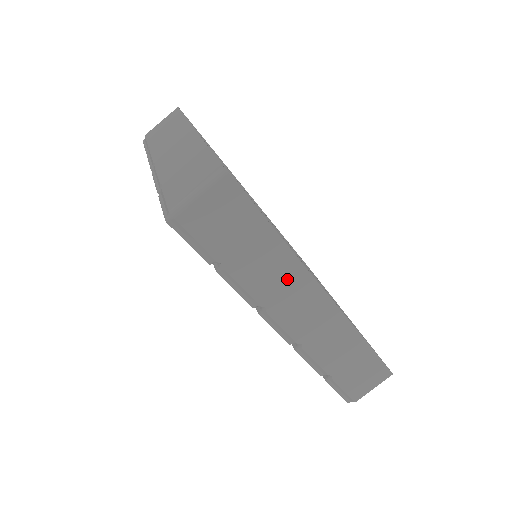
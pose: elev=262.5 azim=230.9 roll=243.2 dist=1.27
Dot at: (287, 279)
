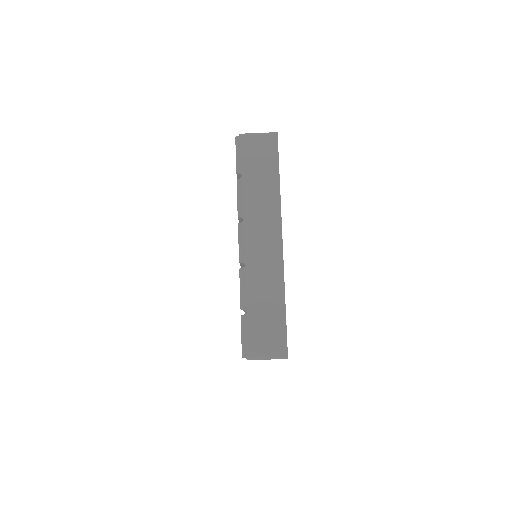
Dot at: (267, 211)
